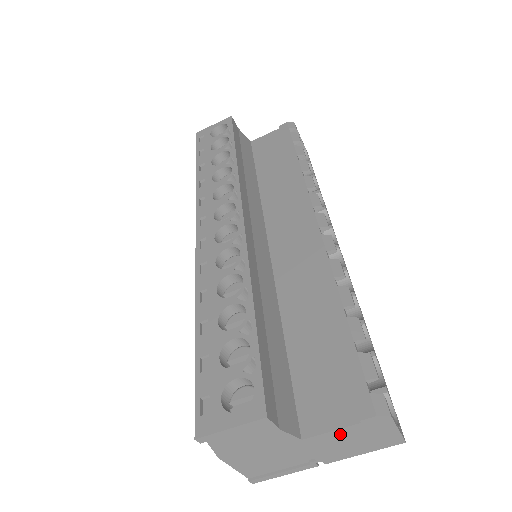
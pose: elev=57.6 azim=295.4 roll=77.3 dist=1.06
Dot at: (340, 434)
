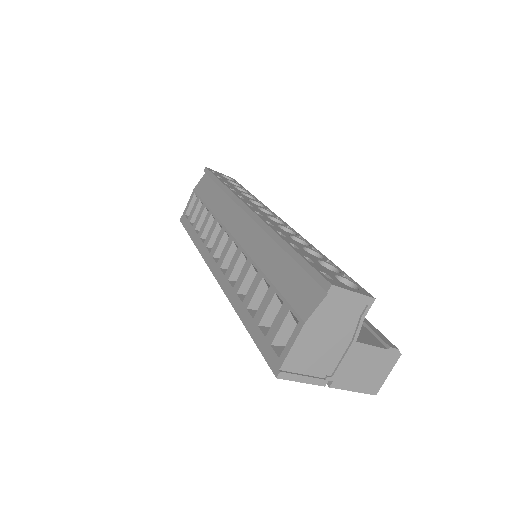
Dot at: (371, 354)
